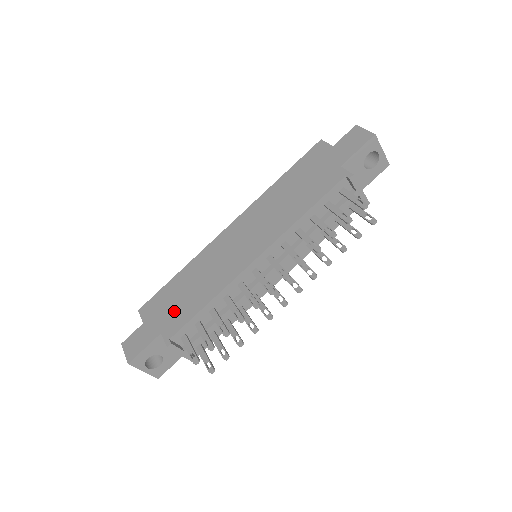
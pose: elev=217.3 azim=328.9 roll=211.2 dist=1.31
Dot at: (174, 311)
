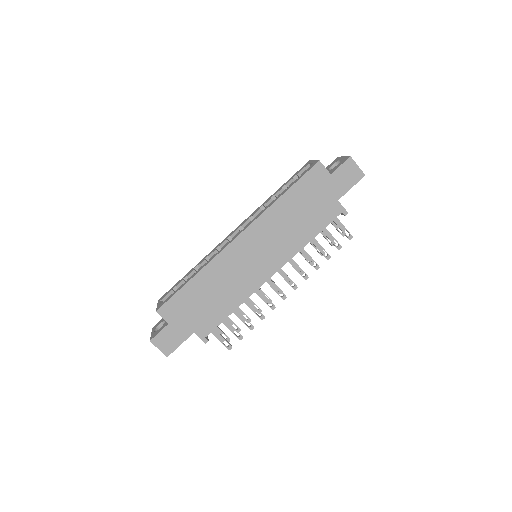
Dot at: (202, 315)
